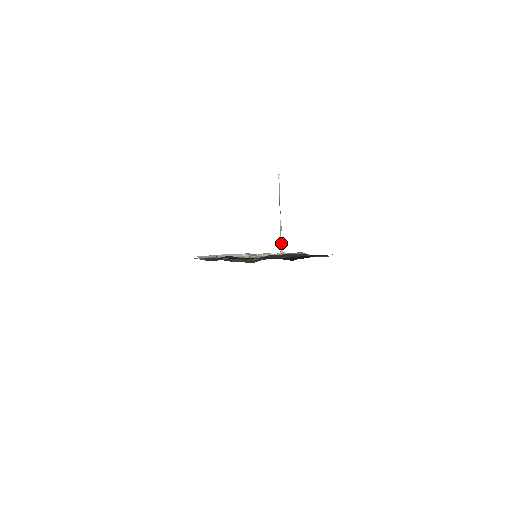
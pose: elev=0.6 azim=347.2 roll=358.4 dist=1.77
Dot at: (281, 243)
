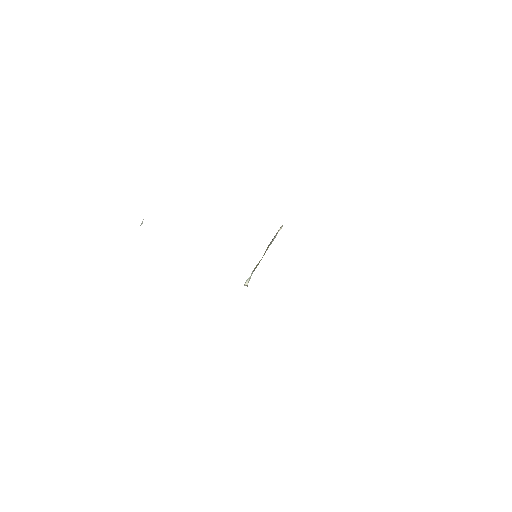
Dot at: (249, 279)
